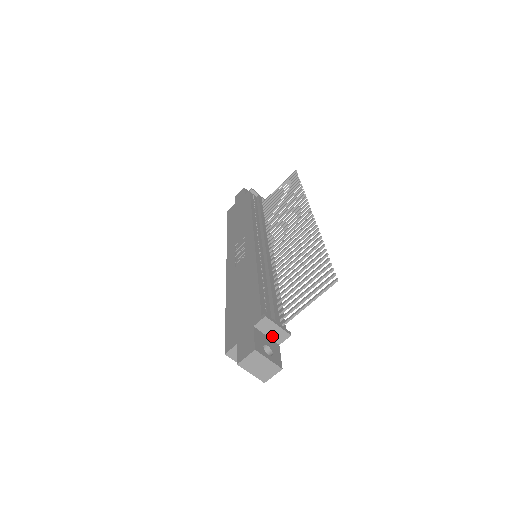
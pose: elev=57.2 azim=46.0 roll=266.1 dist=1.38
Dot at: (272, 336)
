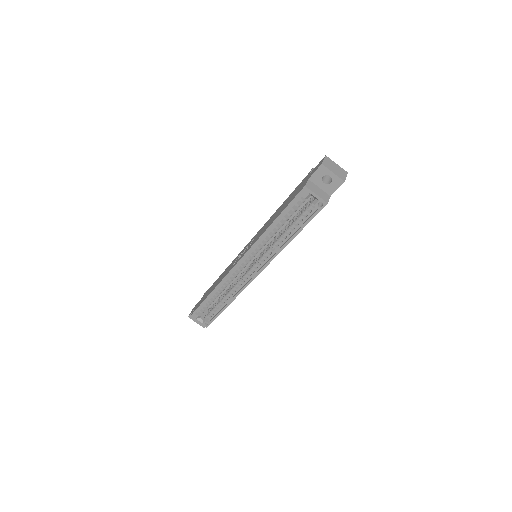
Dot at: occluded
